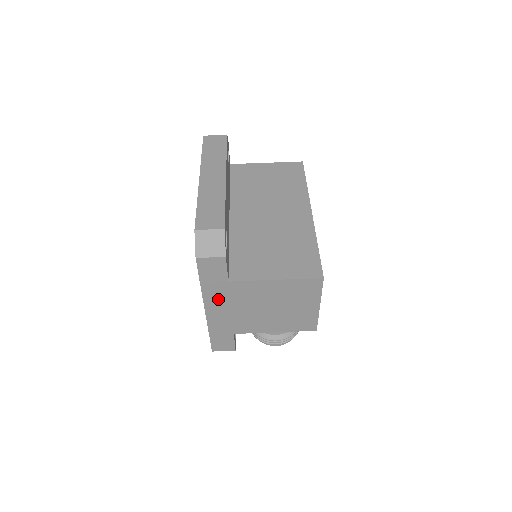
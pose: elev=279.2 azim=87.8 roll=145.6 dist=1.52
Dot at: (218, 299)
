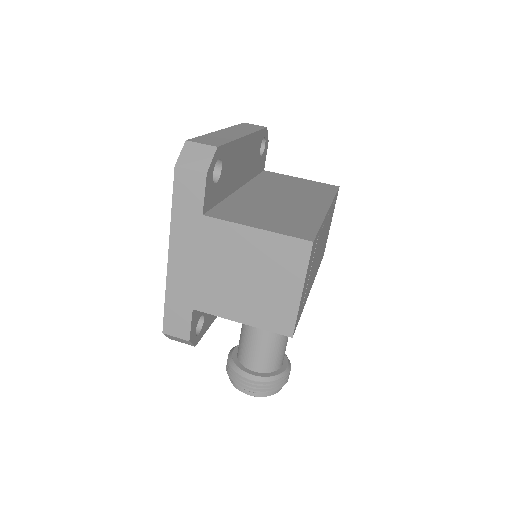
Dot at: (186, 241)
